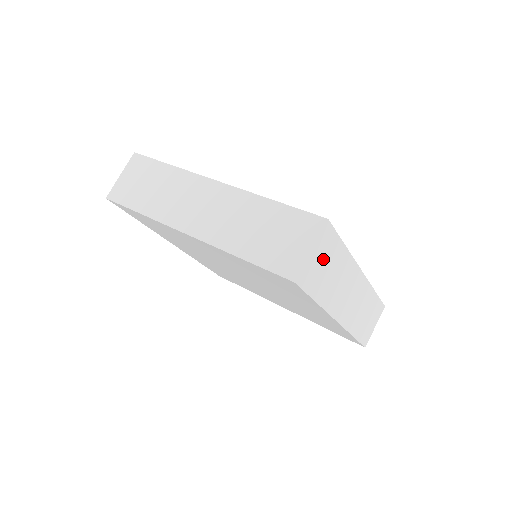
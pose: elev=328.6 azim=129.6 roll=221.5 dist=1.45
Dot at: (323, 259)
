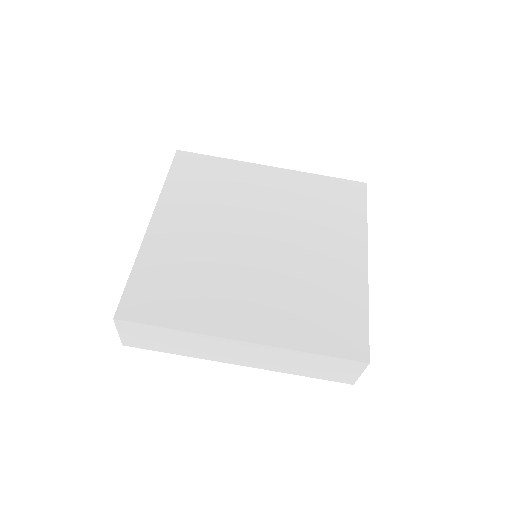
Dot at: occluded
